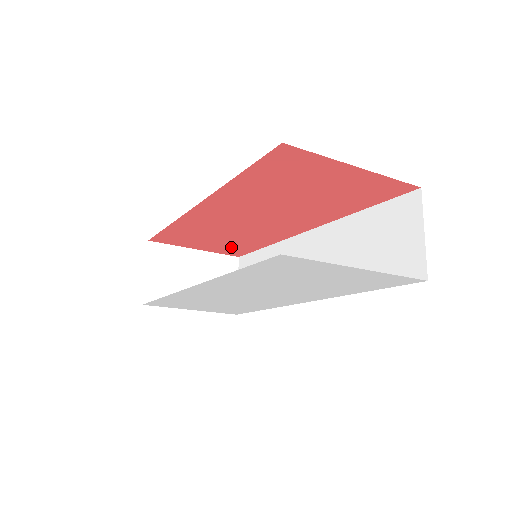
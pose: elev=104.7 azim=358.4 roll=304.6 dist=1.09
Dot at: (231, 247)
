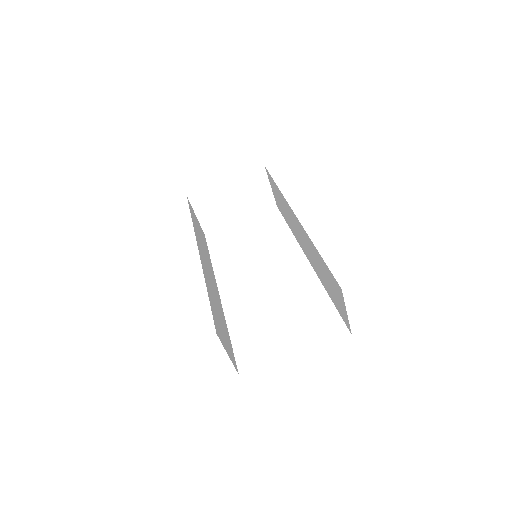
Dot at: occluded
